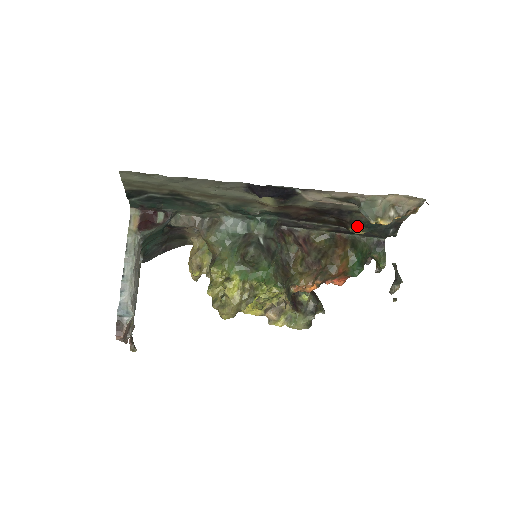
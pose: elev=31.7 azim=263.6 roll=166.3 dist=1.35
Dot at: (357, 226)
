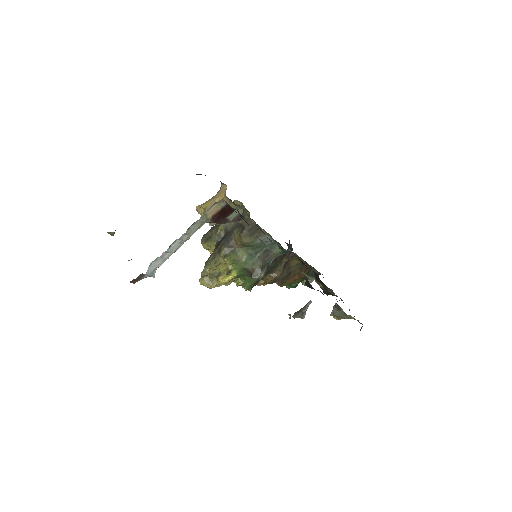
Dot at: (322, 285)
